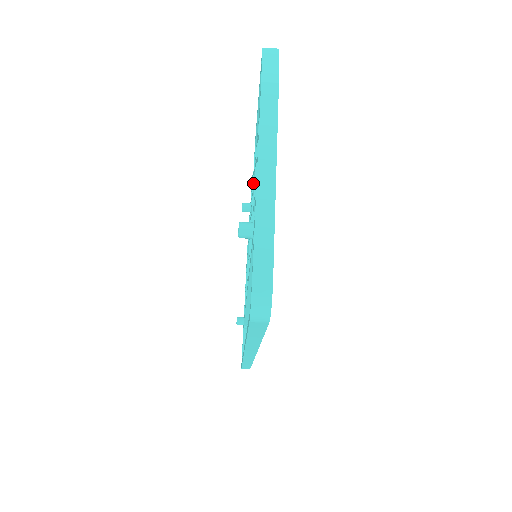
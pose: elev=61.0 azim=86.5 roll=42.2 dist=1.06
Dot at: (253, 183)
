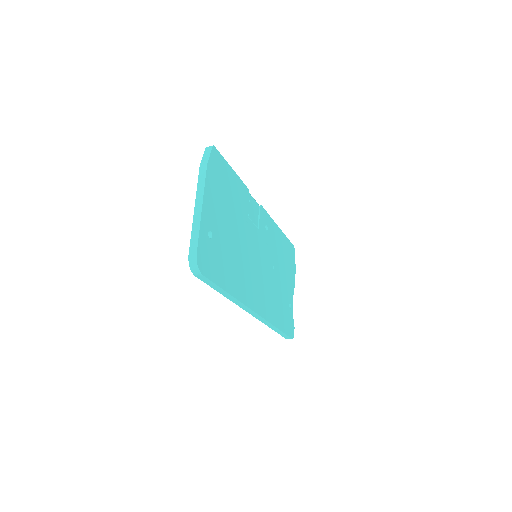
Dot at: occluded
